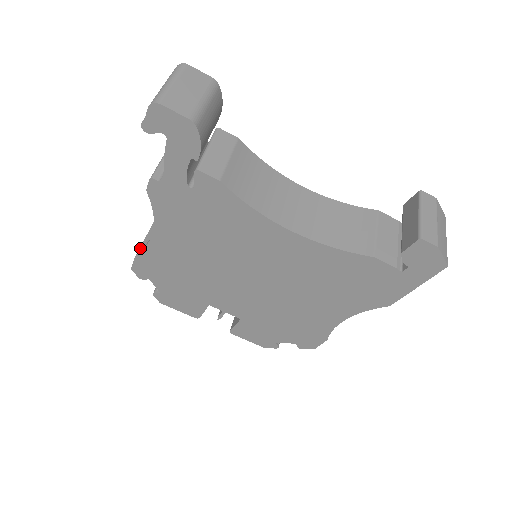
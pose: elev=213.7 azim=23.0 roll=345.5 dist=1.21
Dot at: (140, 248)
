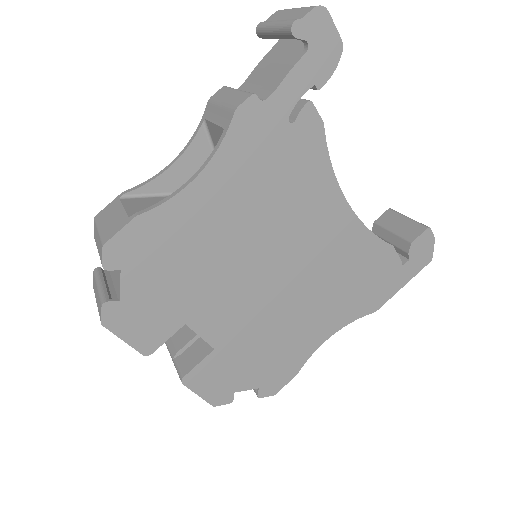
Dot at: (129, 214)
